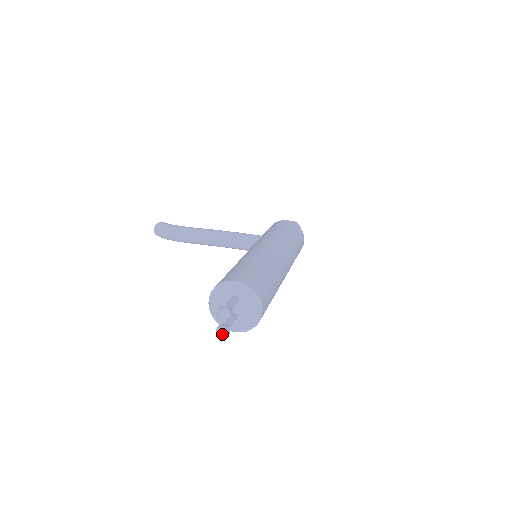
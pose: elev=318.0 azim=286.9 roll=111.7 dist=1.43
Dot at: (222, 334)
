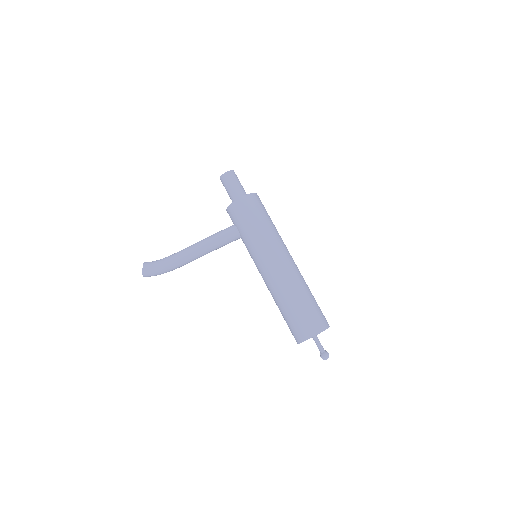
Dot at: occluded
